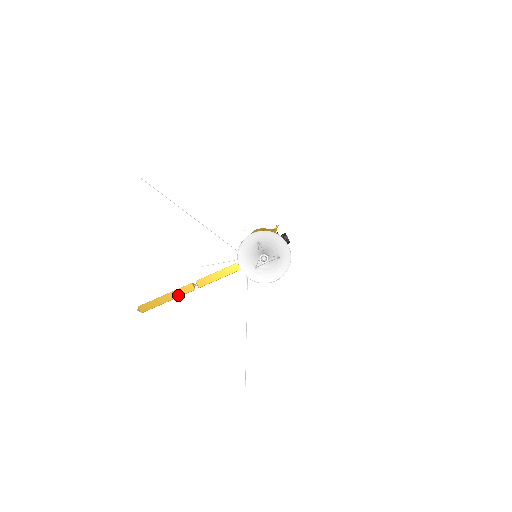
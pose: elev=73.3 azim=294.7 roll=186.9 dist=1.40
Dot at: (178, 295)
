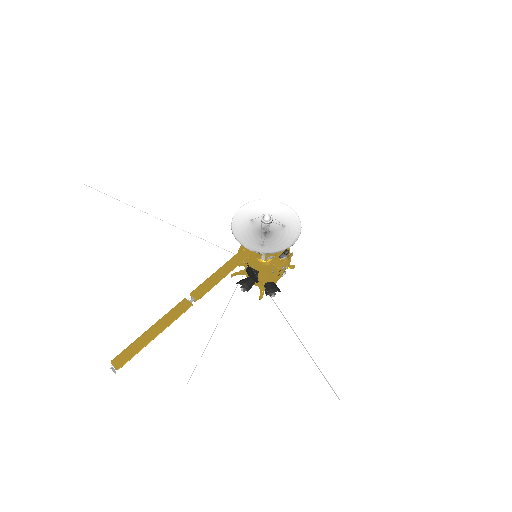
Dot at: (170, 321)
